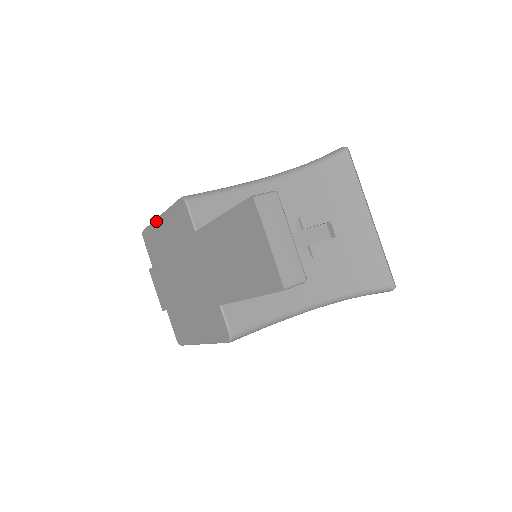
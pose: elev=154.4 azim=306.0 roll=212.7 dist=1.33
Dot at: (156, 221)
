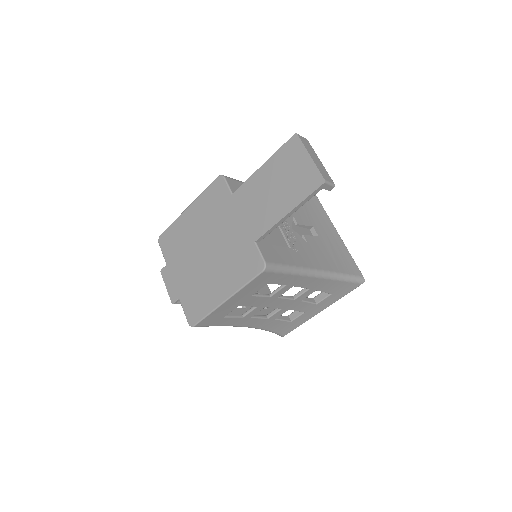
Dot at: (182, 214)
